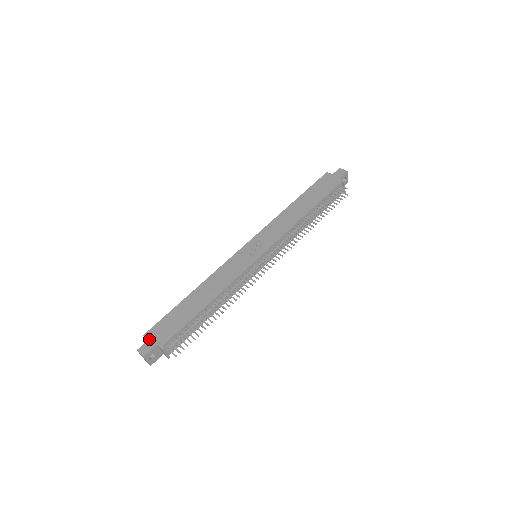
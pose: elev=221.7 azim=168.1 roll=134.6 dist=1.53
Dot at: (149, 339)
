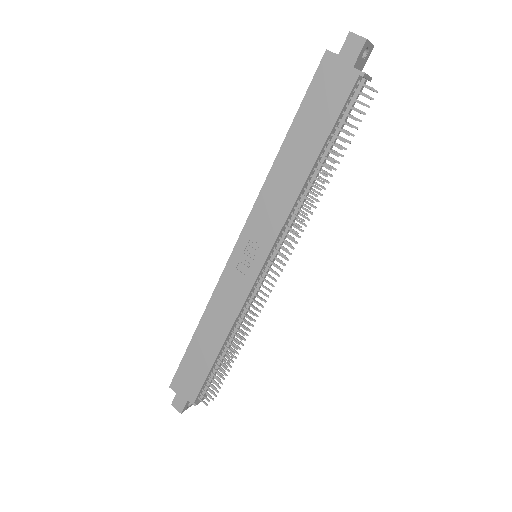
Dot at: (177, 393)
